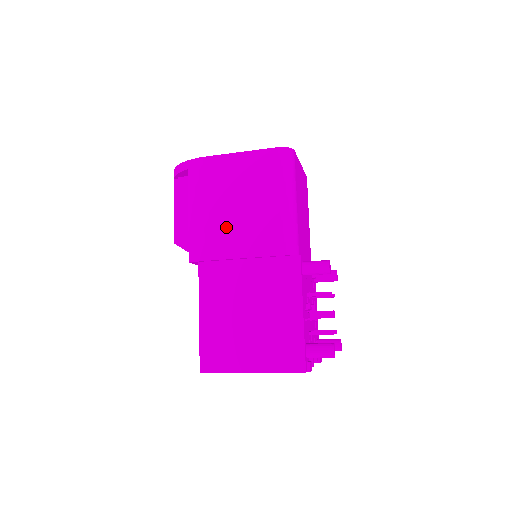
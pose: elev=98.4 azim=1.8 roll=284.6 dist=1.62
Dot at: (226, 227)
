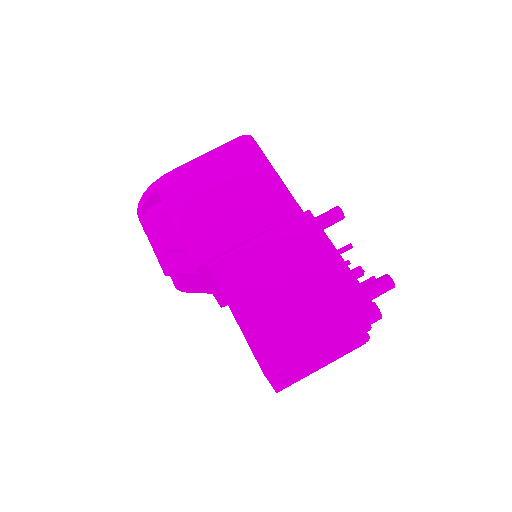
Dot at: (222, 218)
